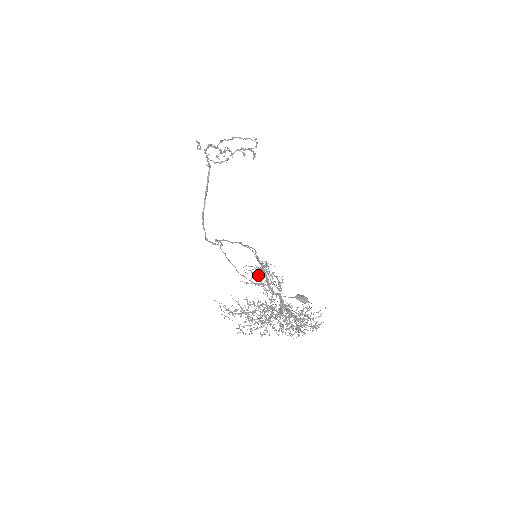
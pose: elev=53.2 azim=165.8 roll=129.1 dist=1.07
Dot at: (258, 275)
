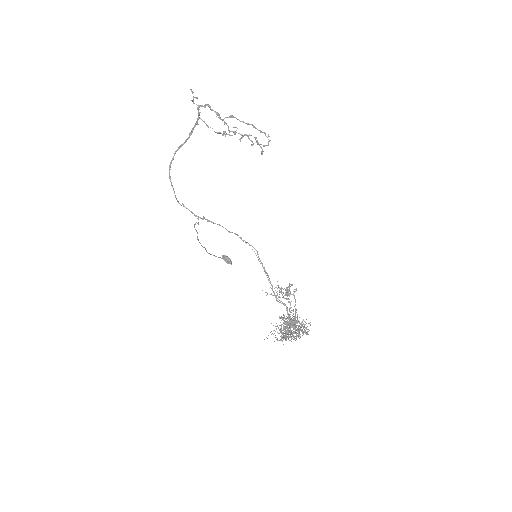
Dot at: (285, 295)
